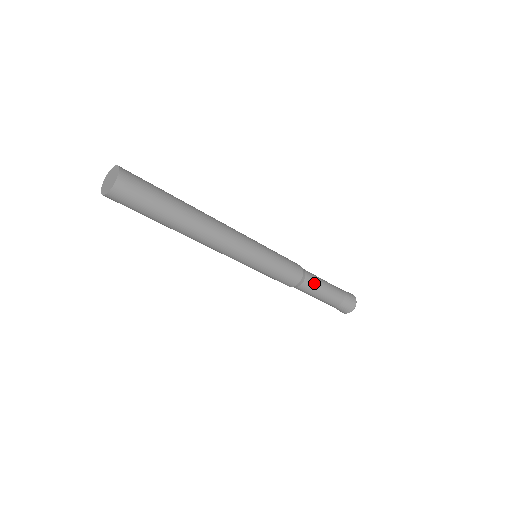
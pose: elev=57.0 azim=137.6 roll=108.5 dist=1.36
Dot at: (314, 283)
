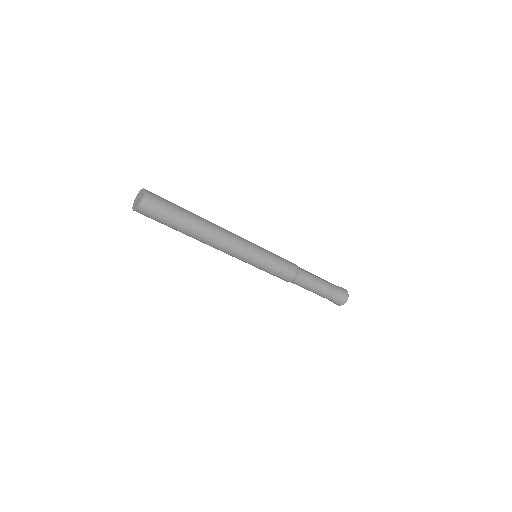
Dot at: (307, 280)
